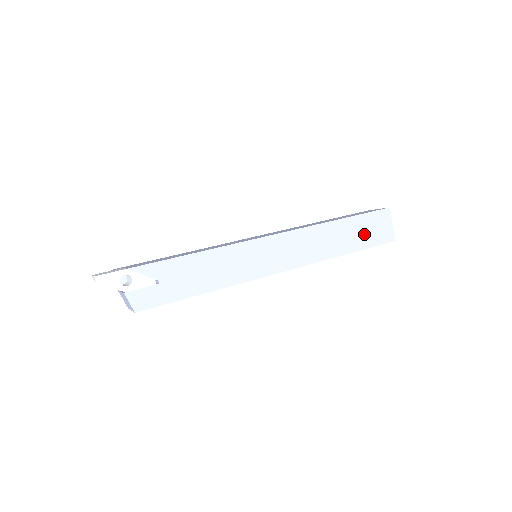
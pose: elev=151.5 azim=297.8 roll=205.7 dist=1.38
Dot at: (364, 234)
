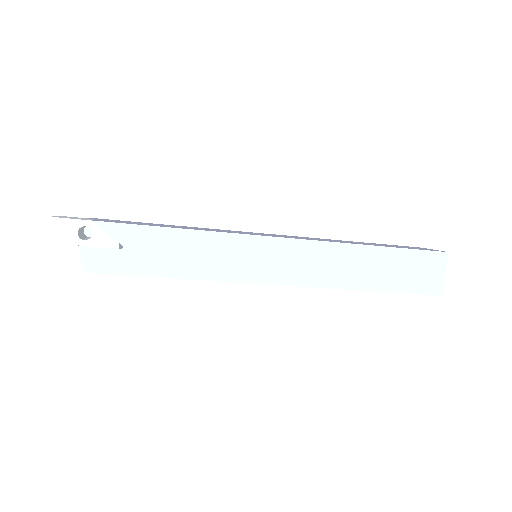
Dot at: (402, 274)
